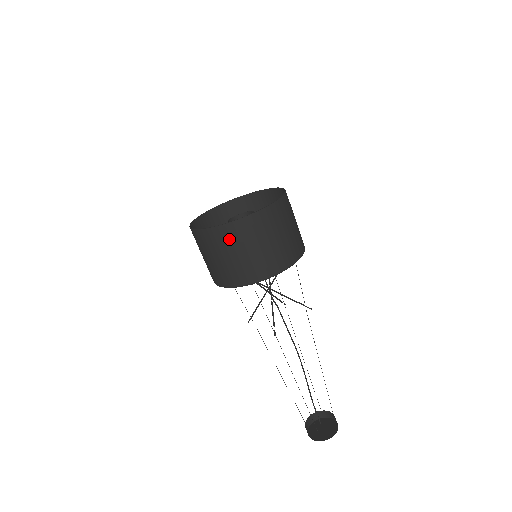
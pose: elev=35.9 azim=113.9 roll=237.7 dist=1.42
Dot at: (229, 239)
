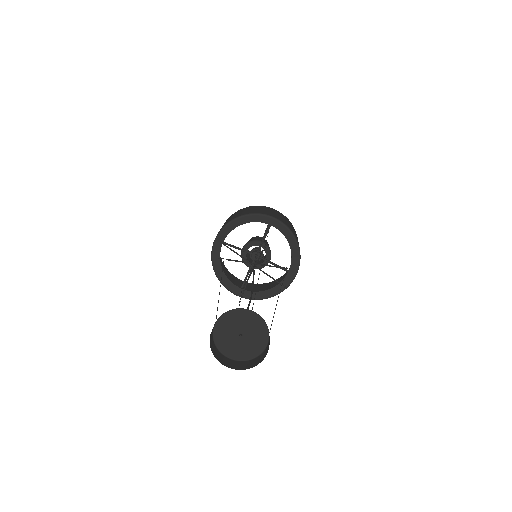
Dot at: (275, 211)
